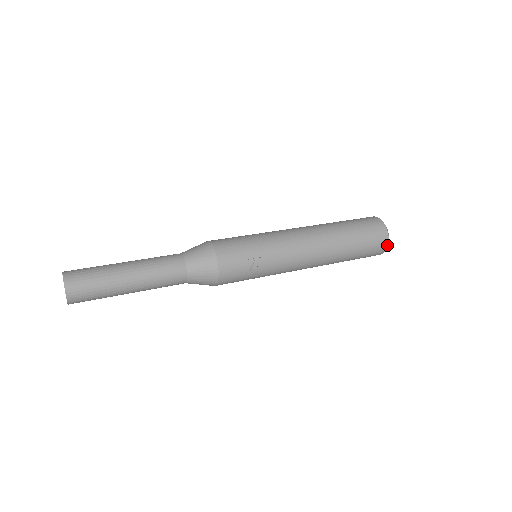
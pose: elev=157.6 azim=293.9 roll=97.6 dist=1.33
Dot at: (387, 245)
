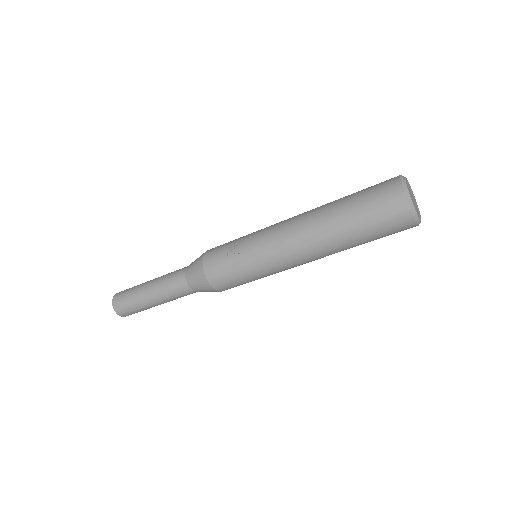
Dot at: (405, 197)
